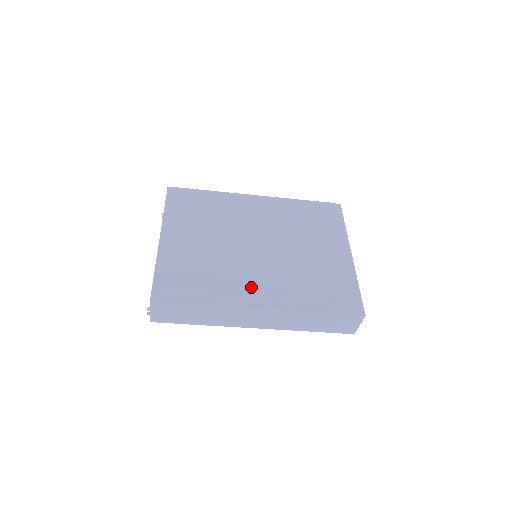
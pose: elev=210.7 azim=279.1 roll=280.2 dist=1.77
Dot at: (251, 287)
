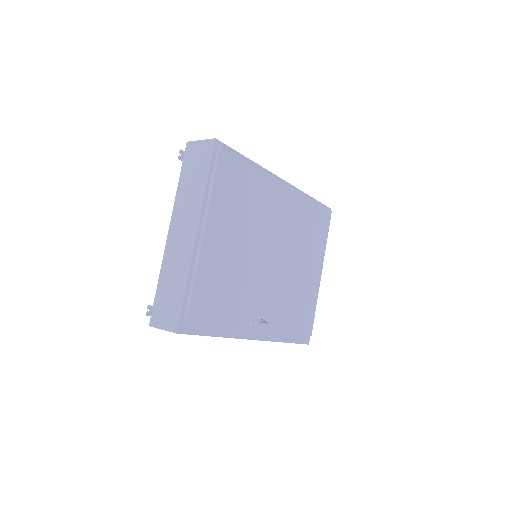
Dot at: (262, 325)
